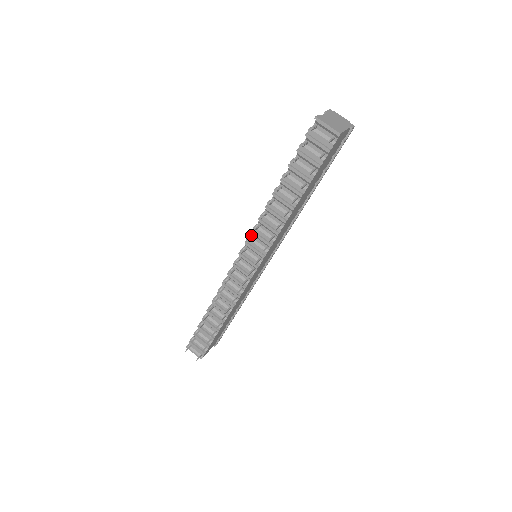
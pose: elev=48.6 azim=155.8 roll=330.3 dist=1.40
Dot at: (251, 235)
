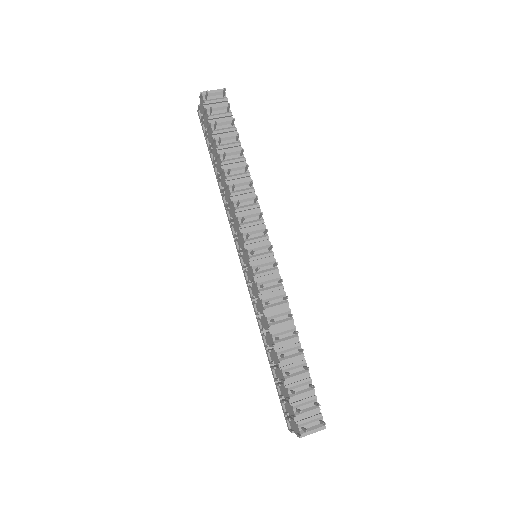
Dot at: (239, 222)
